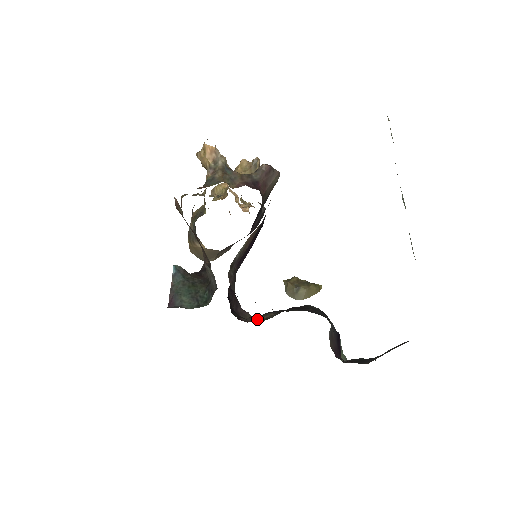
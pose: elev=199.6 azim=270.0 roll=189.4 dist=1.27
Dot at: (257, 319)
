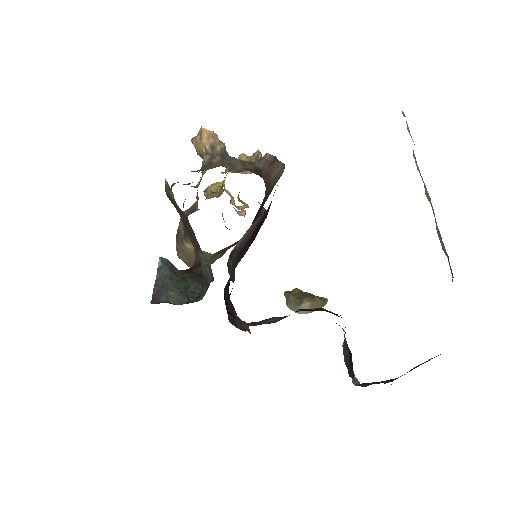
Dot at: (259, 324)
